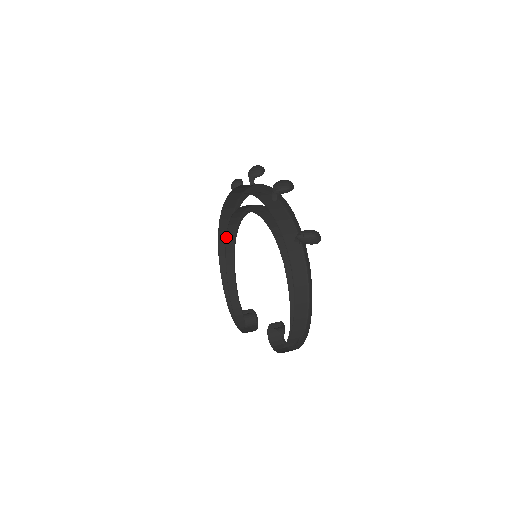
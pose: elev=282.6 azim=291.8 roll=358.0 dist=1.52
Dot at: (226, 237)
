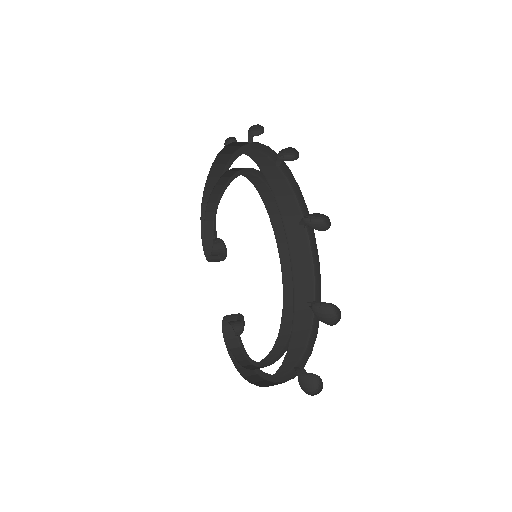
Dot at: occluded
